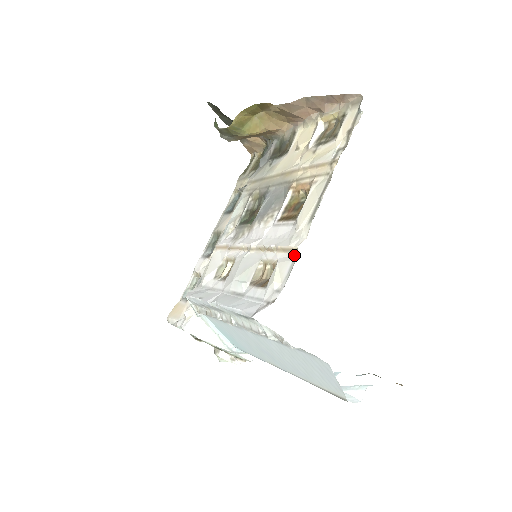
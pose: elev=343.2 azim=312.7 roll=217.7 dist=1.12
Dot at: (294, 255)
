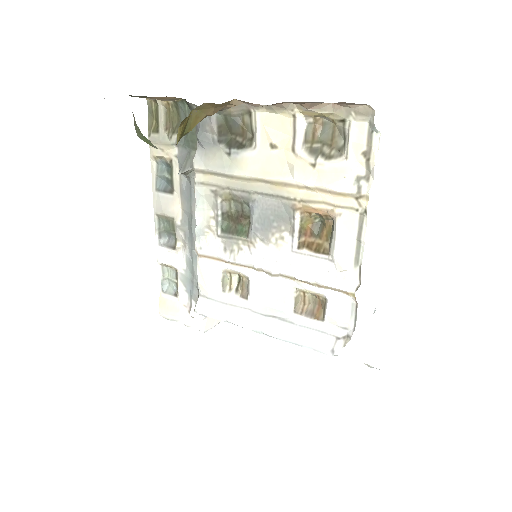
Dot at: (350, 298)
